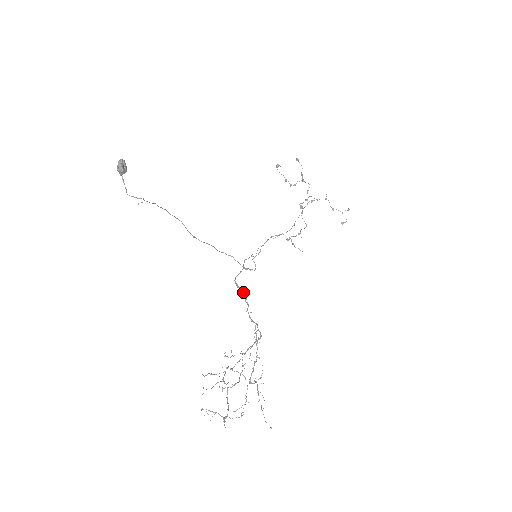
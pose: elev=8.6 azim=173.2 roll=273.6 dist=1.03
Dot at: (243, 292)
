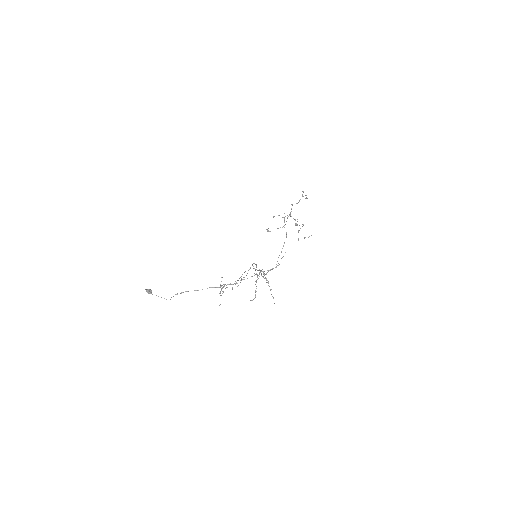
Dot at: occluded
